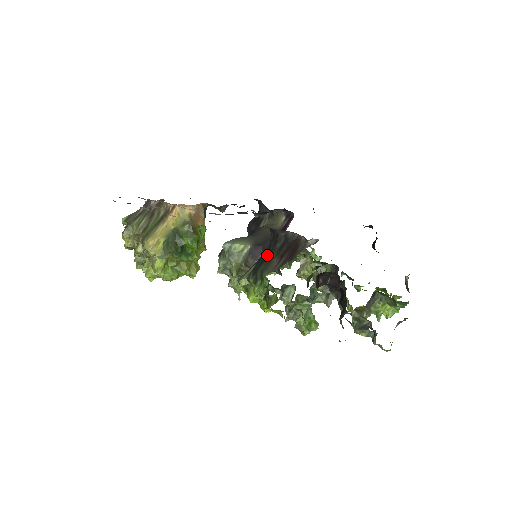
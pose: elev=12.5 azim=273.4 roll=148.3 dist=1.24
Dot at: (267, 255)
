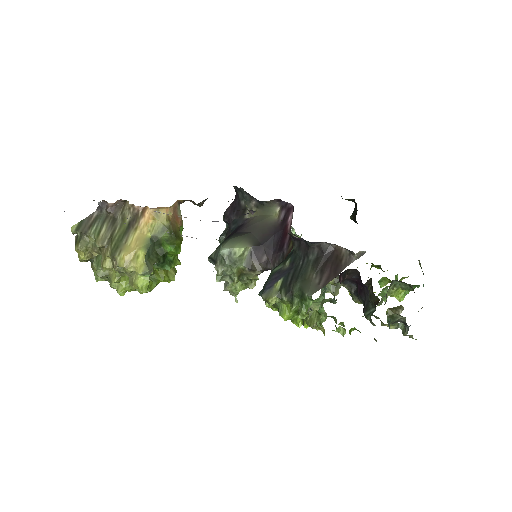
Dot at: (298, 269)
